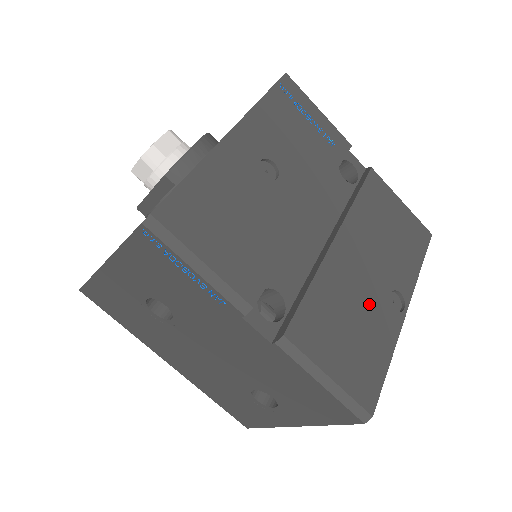
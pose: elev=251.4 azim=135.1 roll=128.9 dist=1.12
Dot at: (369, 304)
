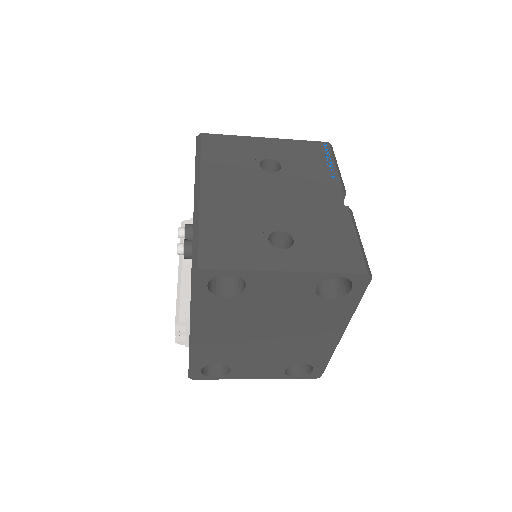
Dot at: occluded
